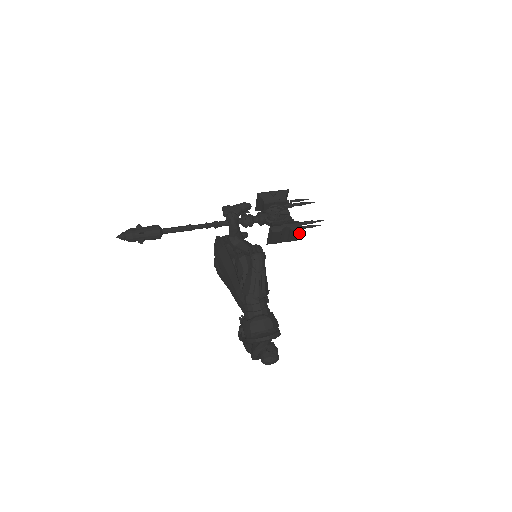
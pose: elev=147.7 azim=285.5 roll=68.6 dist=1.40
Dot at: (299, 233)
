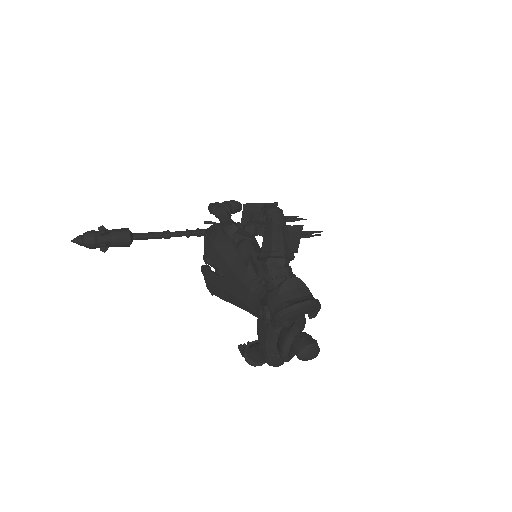
Dot at: (299, 241)
